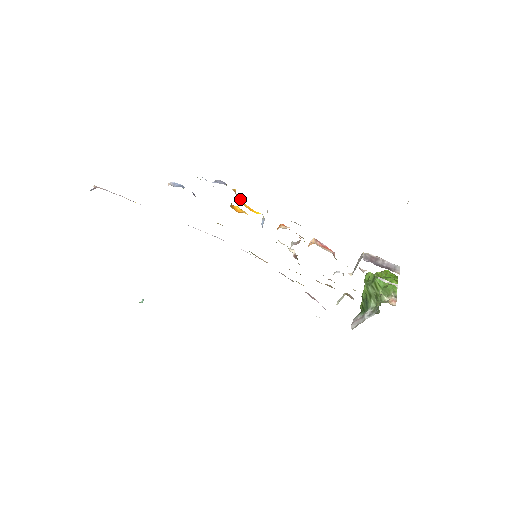
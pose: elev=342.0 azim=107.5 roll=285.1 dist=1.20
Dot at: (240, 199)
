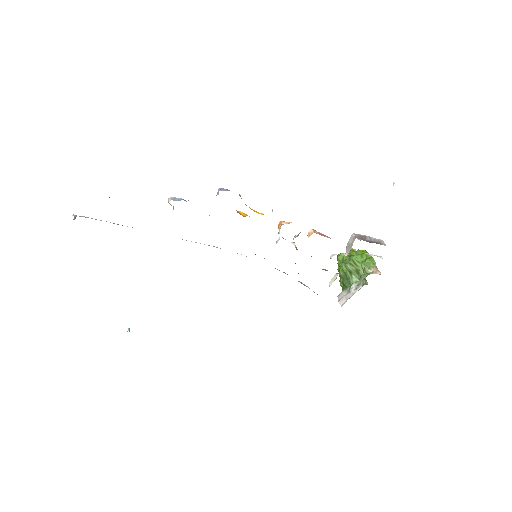
Dot at: occluded
